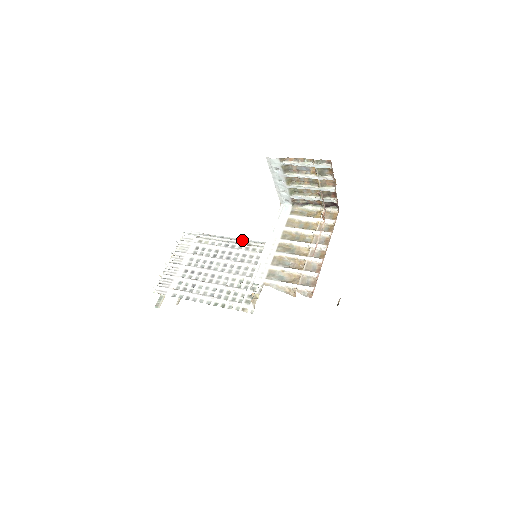
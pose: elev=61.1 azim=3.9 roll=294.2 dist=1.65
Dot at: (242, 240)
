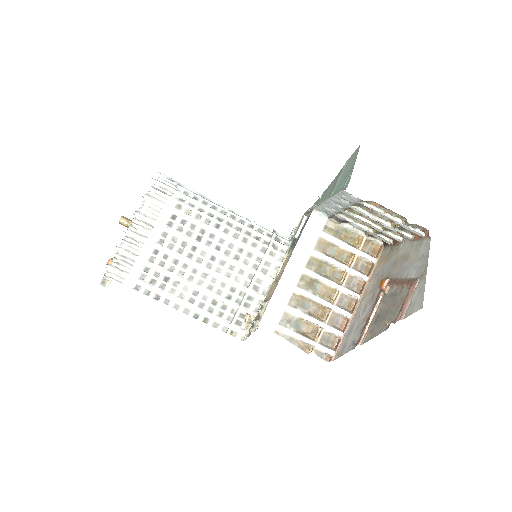
Dot at: (237, 218)
